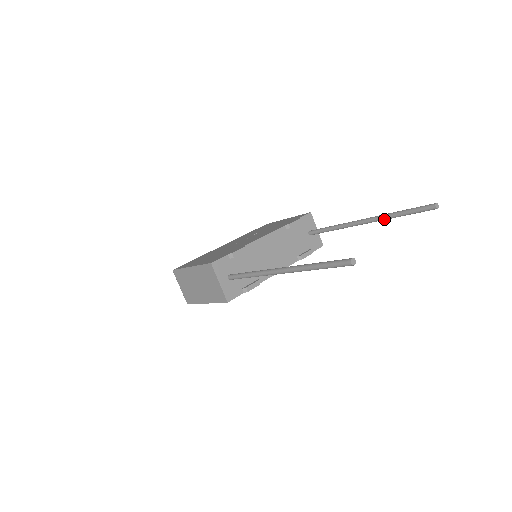
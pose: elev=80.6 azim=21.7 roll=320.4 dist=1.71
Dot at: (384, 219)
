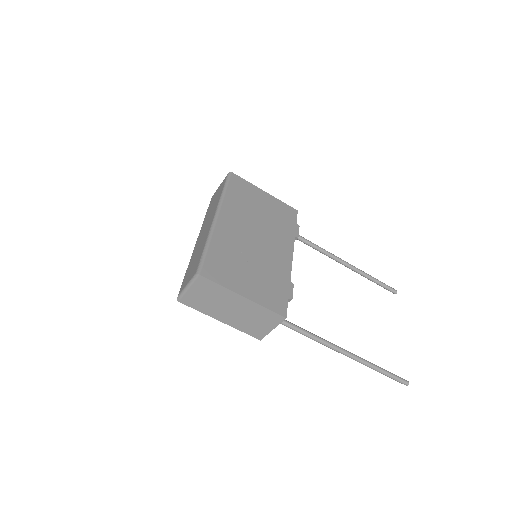
Dot at: (360, 274)
